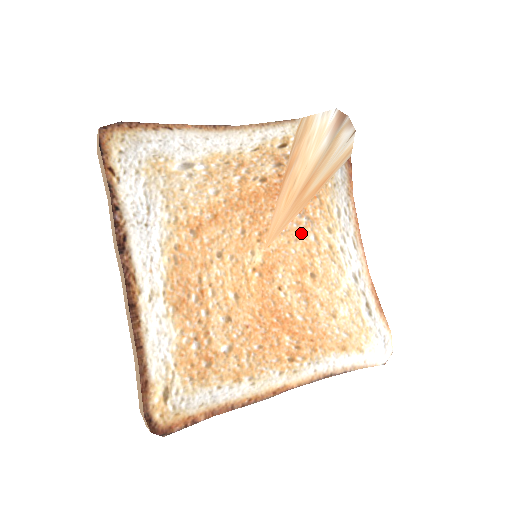
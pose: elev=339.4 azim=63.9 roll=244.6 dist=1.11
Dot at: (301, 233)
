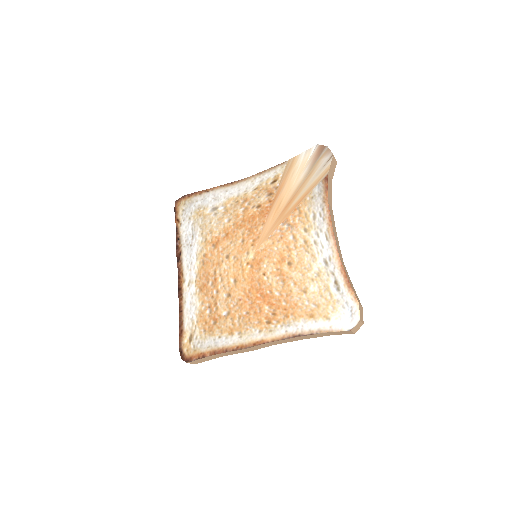
Dot at: (283, 236)
